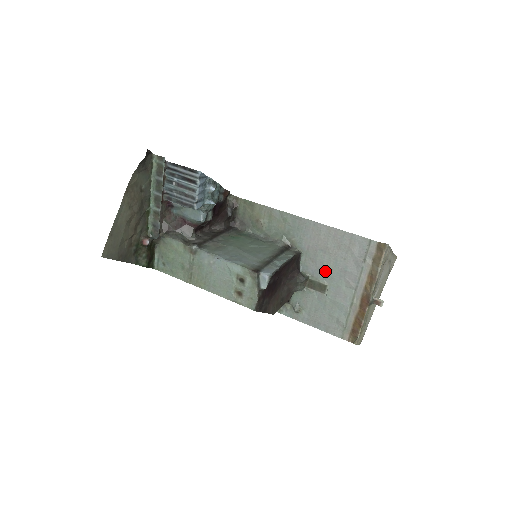
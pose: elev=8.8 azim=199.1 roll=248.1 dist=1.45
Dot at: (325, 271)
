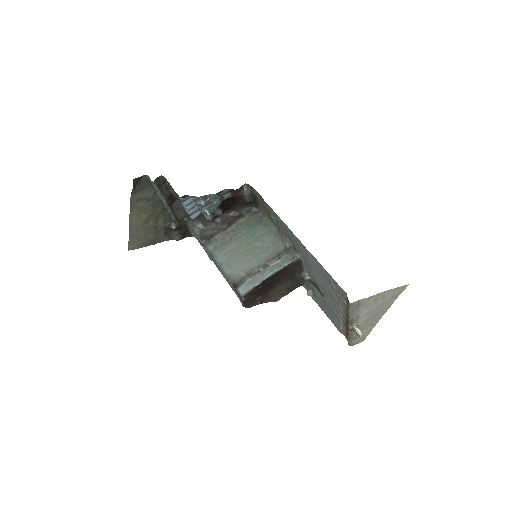
Dot at: (319, 283)
